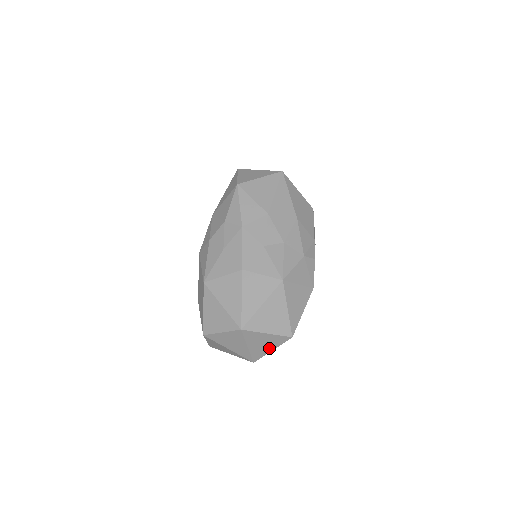
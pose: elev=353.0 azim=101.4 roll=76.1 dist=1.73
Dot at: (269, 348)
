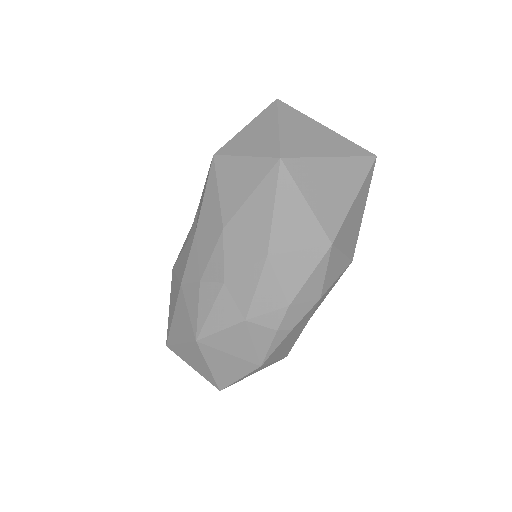
Dot at: occluded
